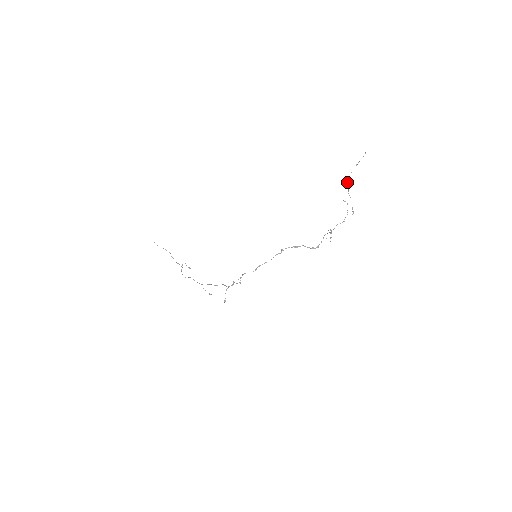
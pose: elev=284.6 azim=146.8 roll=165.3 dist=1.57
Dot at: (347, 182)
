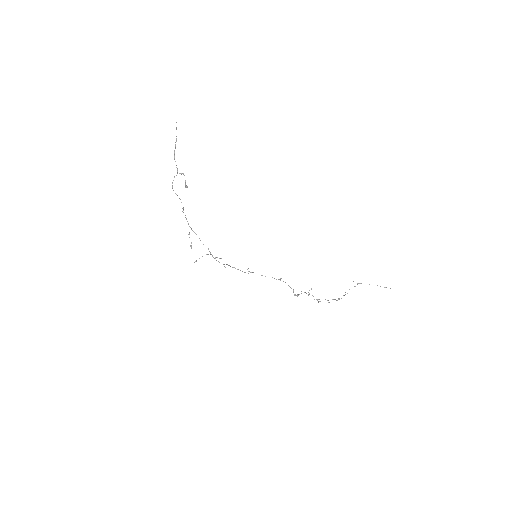
Dot at: occluded
